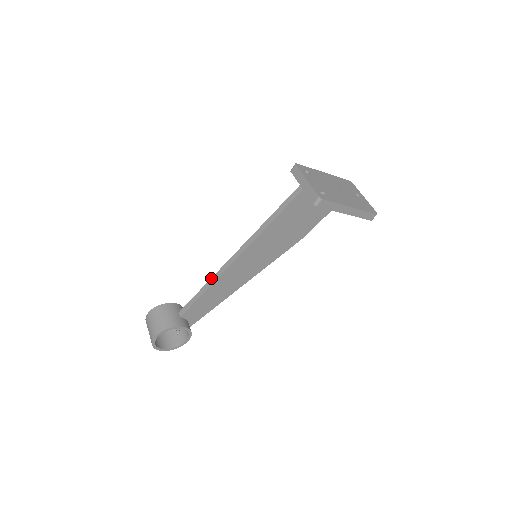
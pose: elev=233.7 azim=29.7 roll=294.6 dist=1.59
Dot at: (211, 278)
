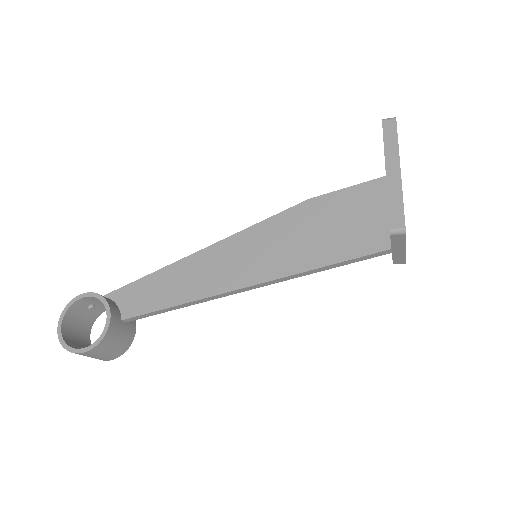
Dot at: (195, 302)
